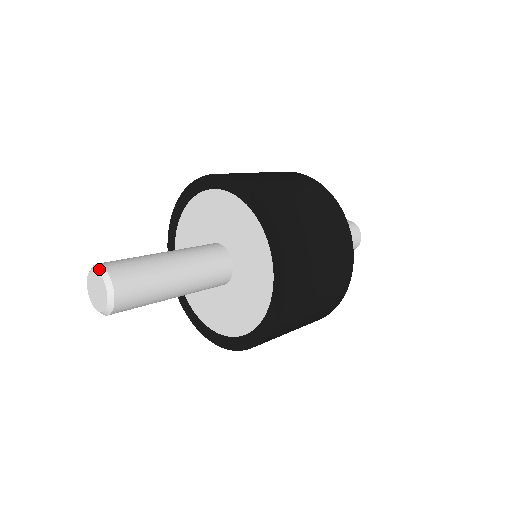
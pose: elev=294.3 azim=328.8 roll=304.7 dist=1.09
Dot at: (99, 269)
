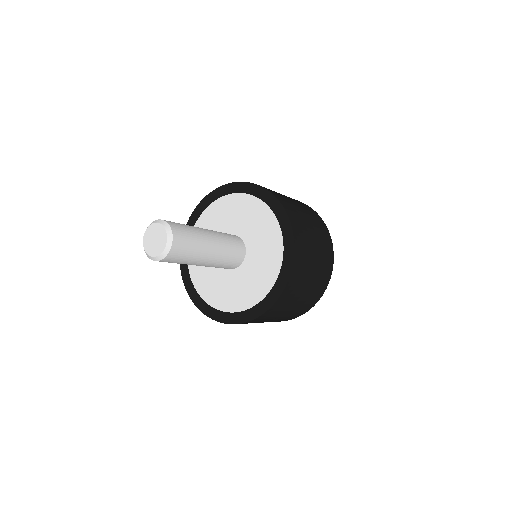
Dot at: (169, 233)
